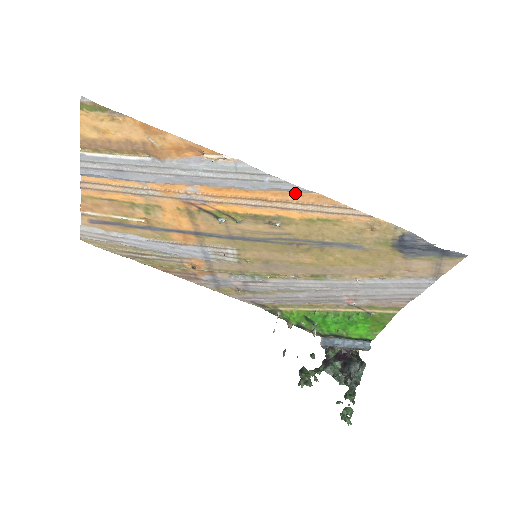
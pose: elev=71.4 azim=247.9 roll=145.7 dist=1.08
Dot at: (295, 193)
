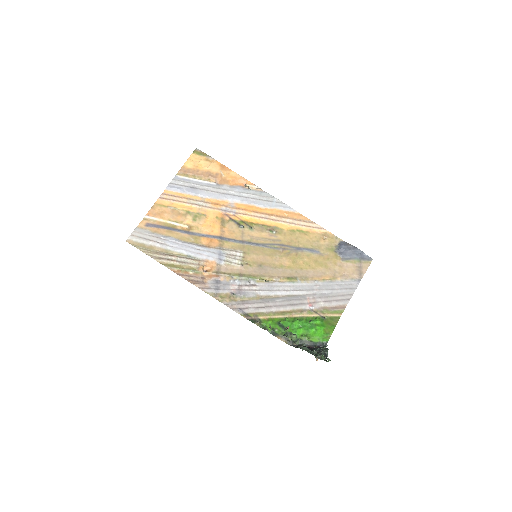
Dot at: (287, 212)
